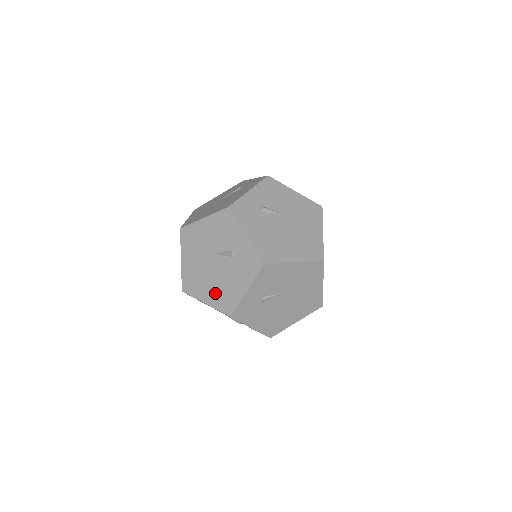
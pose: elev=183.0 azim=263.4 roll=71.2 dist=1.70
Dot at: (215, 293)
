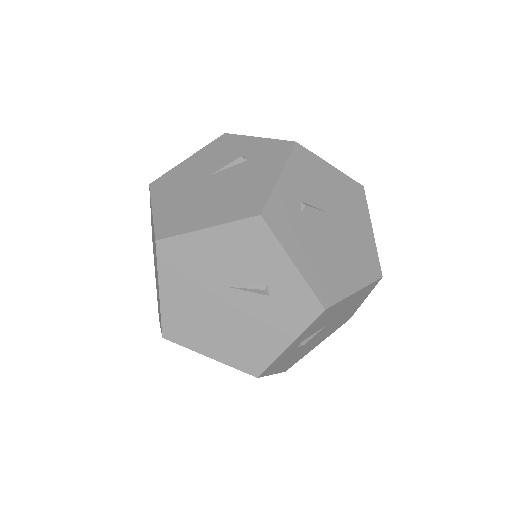
Dot at: (229, 344)
